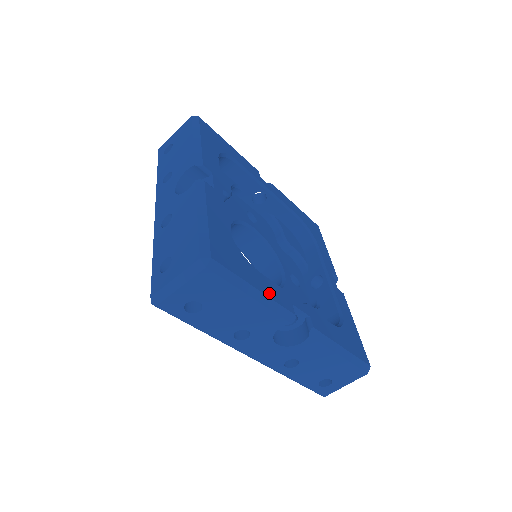
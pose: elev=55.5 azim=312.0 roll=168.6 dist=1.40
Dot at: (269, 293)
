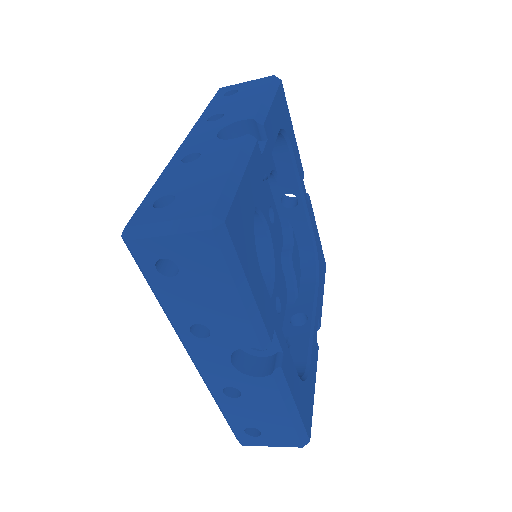
Dot at: (315, 371)
